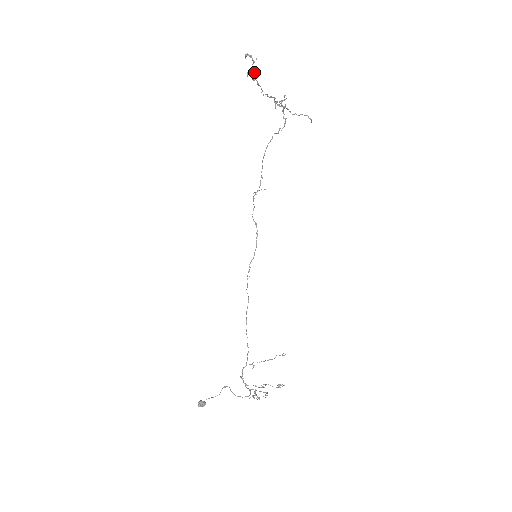
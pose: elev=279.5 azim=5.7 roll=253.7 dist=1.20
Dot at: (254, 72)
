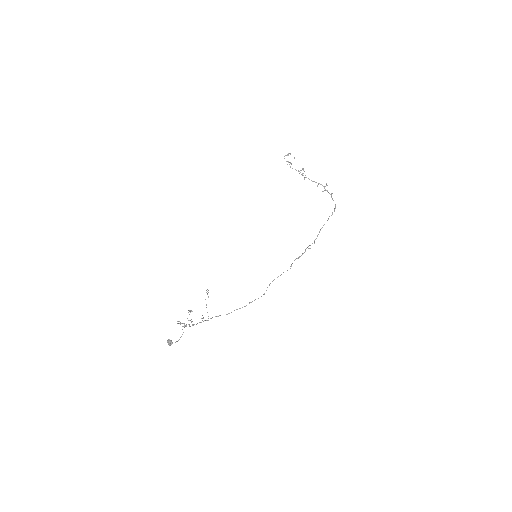
Dot at: occluded
